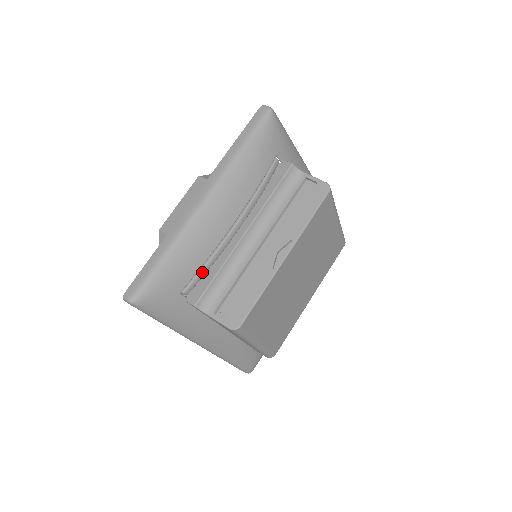
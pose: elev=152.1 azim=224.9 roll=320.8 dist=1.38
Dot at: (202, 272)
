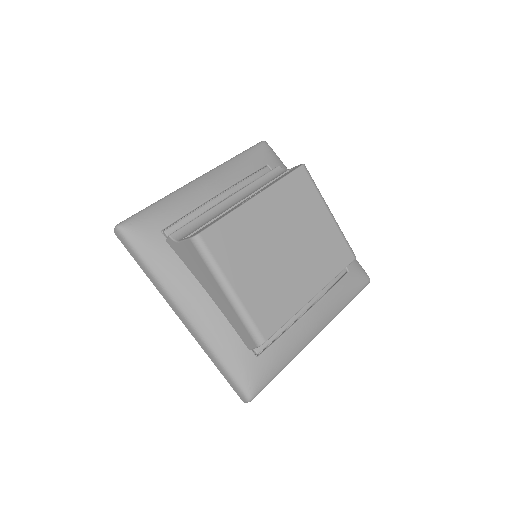
Dot at: (184, 219)
